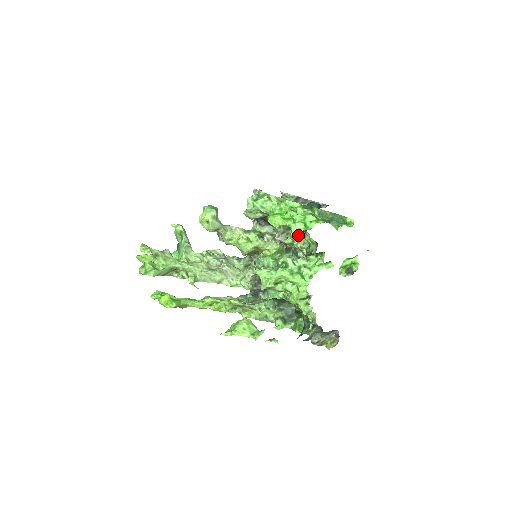
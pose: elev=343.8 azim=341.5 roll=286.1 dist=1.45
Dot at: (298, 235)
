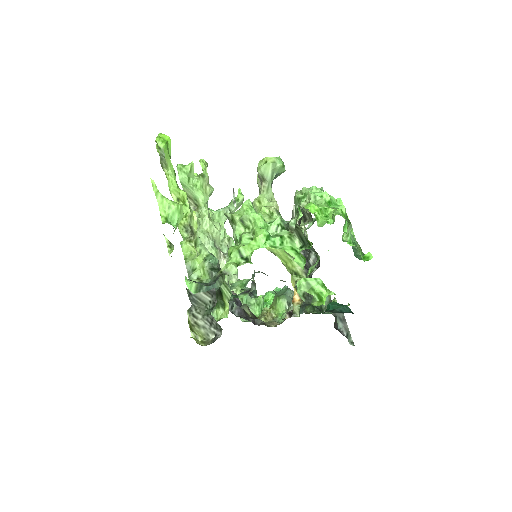
Dot at: (308, 268)
